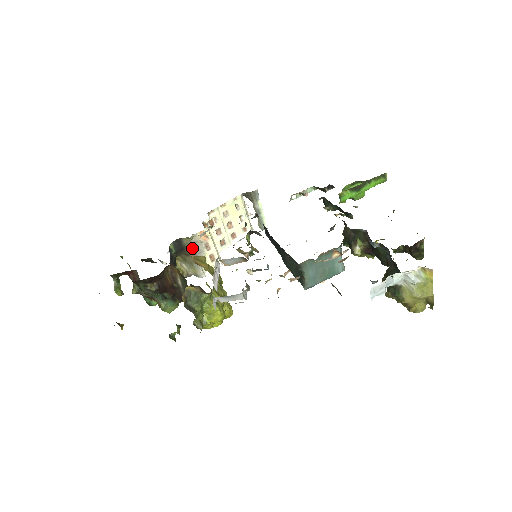
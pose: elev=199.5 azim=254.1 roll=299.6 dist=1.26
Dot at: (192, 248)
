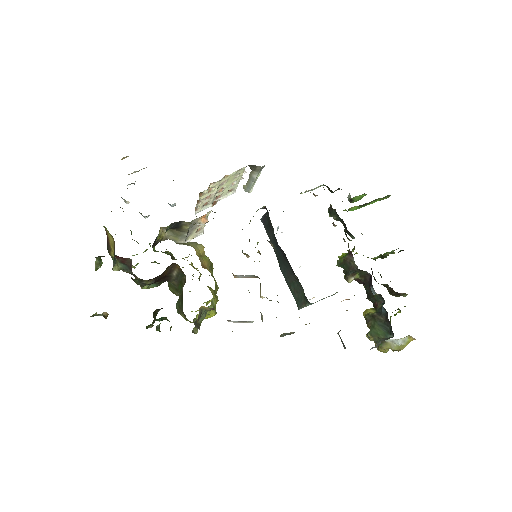
Dot at: (188, 228)
